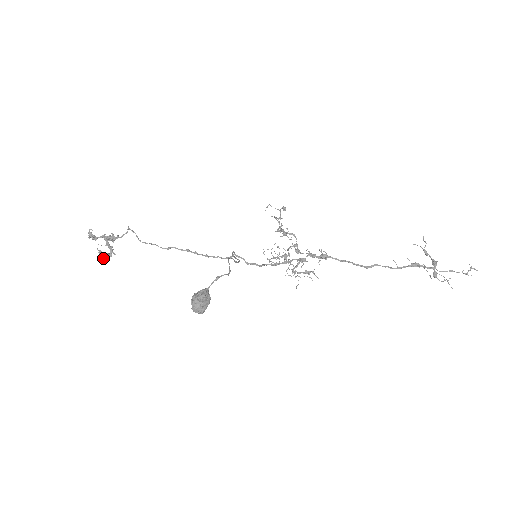
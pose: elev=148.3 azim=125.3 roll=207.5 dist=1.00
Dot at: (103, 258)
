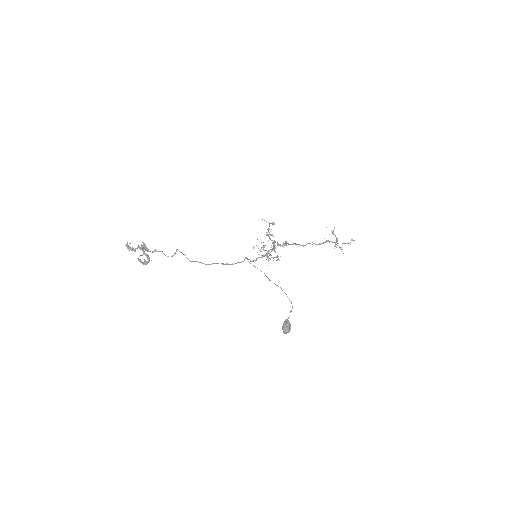
Dot at: occluded
